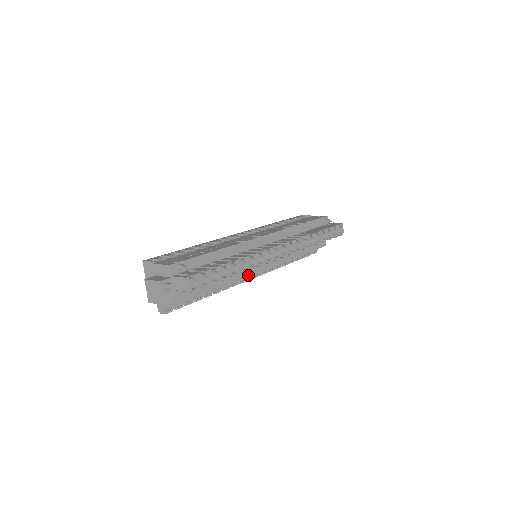
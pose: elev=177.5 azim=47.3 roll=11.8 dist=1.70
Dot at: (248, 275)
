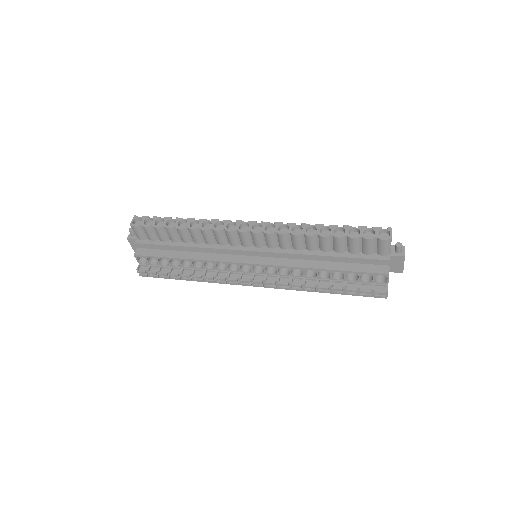
Dot at: (227, 261)
